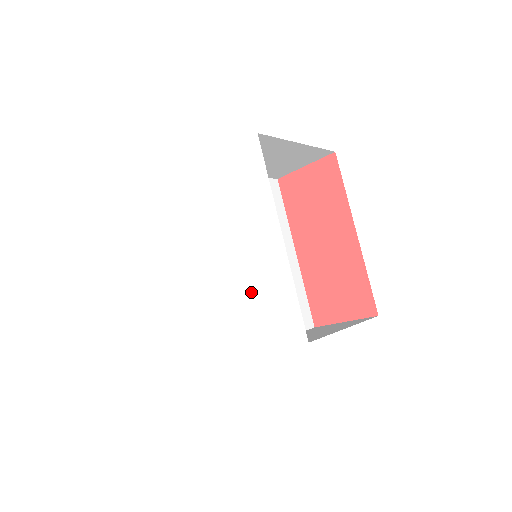
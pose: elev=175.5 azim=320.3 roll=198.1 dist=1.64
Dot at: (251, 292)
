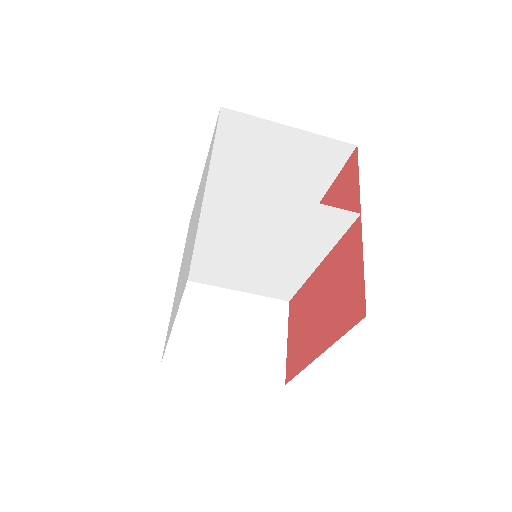
Dot at: (202, 184)
